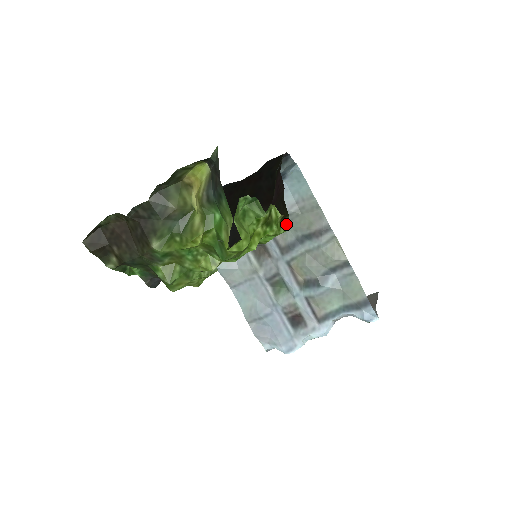
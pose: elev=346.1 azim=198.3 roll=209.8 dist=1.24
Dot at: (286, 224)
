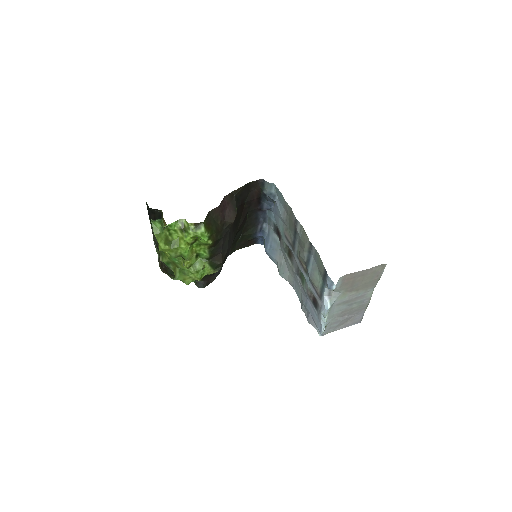
Dot at: (203, 228)
